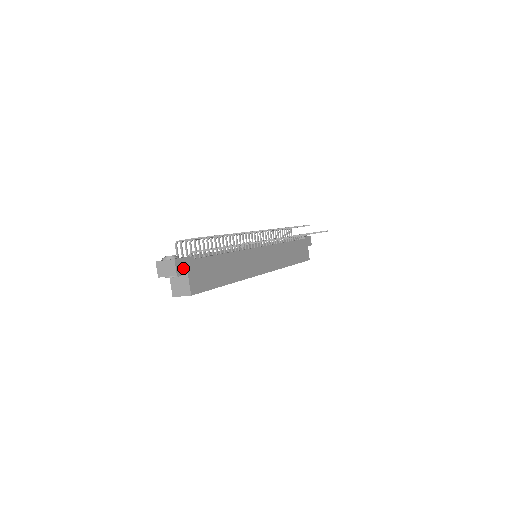
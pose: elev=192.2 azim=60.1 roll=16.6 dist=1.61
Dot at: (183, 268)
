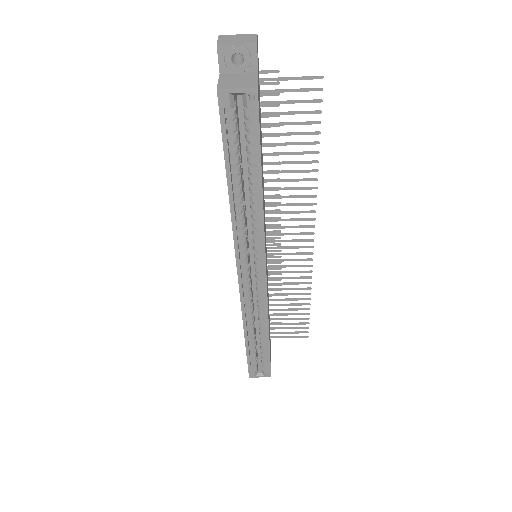
Dot at: (257, 59)
